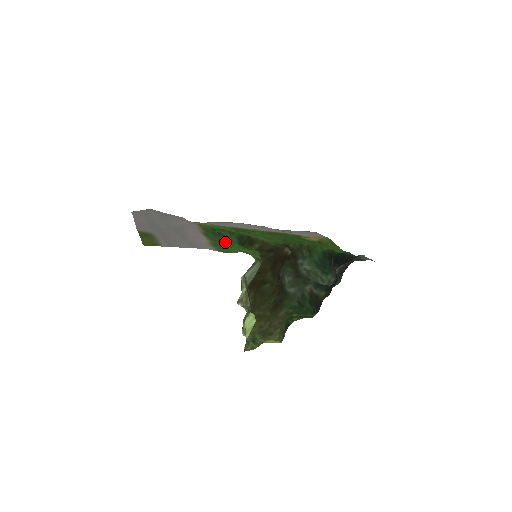
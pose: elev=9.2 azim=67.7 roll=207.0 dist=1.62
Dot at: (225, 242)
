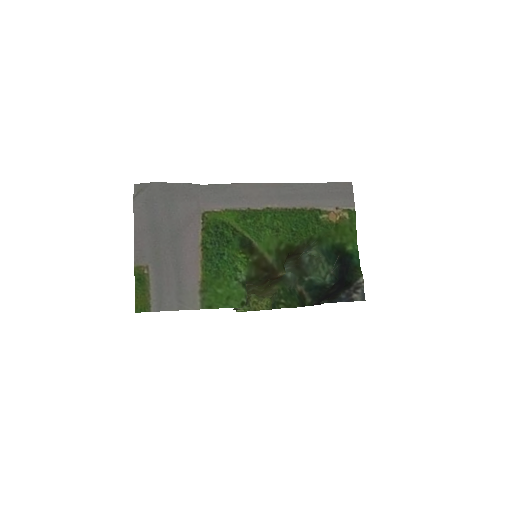
Dot at: (221, 260)
